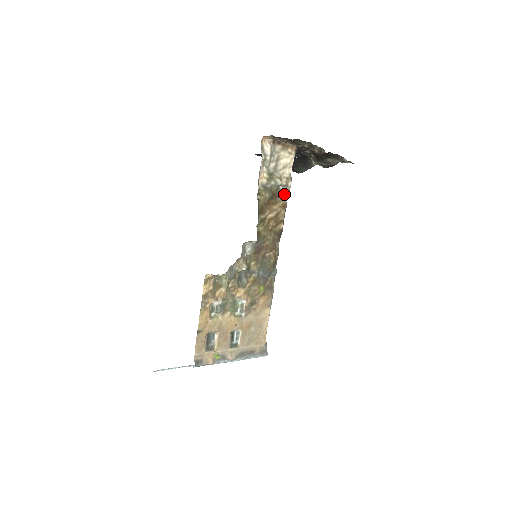
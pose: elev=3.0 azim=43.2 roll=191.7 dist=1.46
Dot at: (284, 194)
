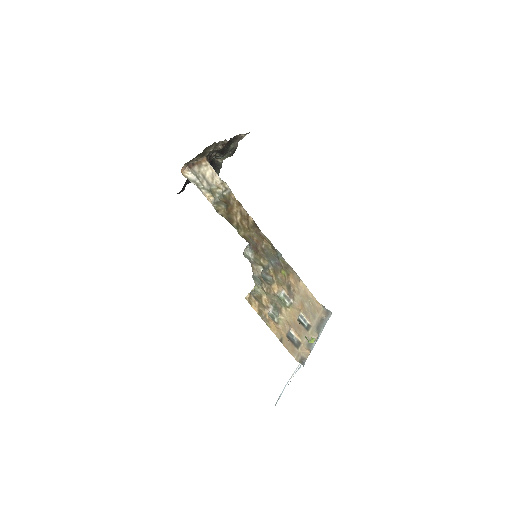
Dot at: (230, 196)
